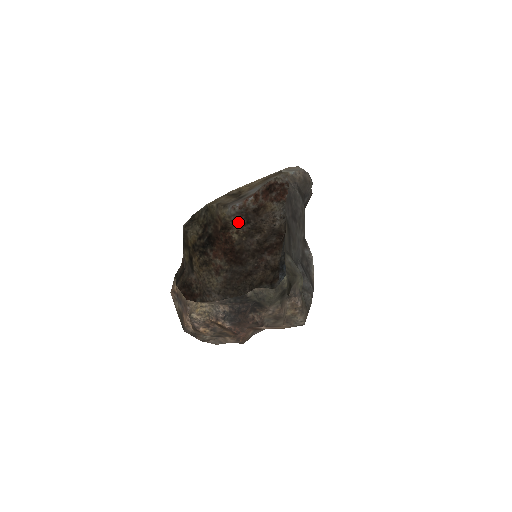
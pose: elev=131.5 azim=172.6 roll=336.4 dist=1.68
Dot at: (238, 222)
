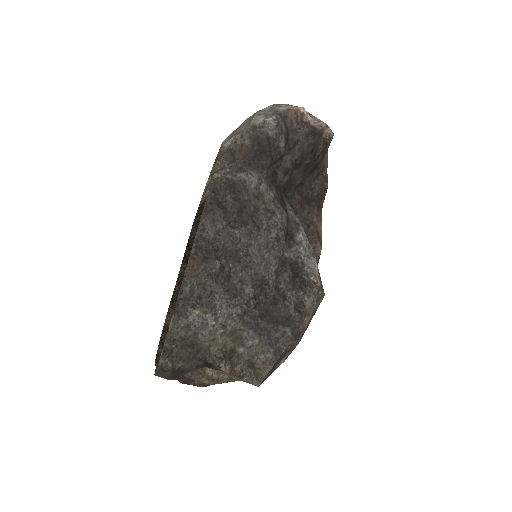
Dot at: occluded
